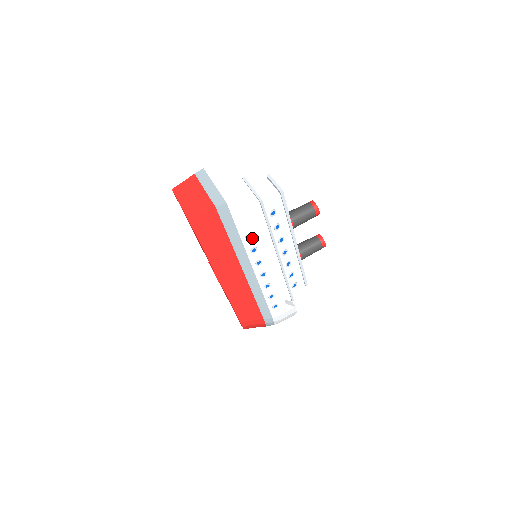
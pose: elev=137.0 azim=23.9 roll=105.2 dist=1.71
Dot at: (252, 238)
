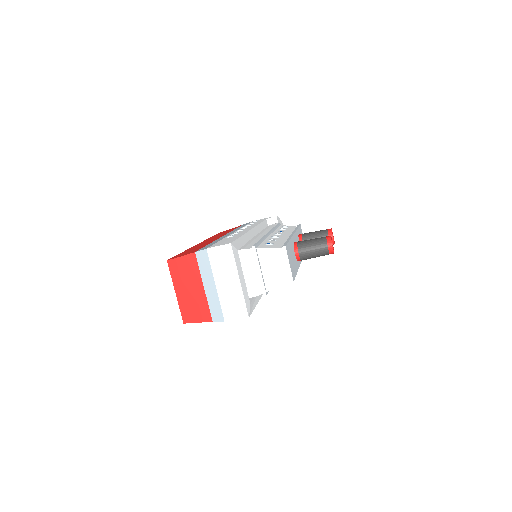
Dot at: occluded
